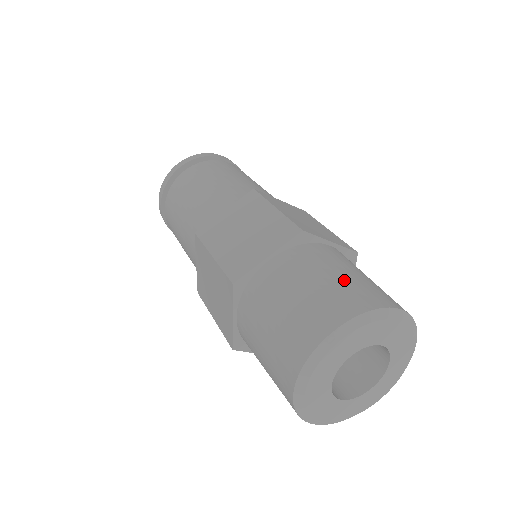
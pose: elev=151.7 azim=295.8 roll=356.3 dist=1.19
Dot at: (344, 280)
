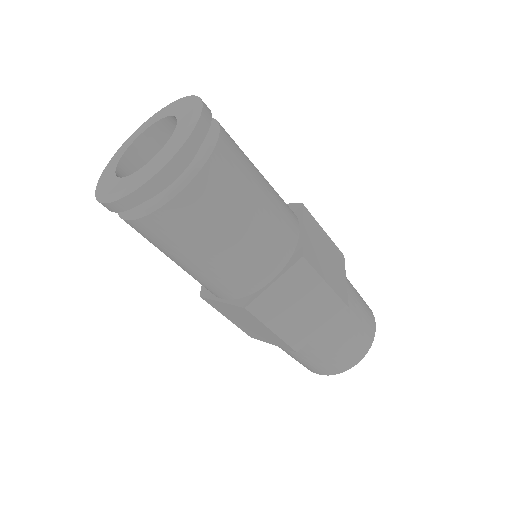
Dot at: (361, 327)
